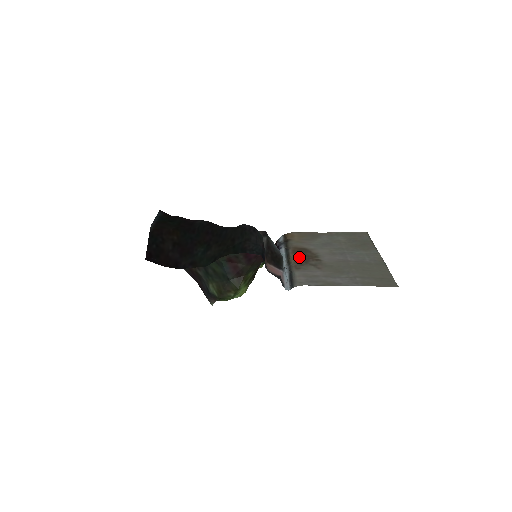
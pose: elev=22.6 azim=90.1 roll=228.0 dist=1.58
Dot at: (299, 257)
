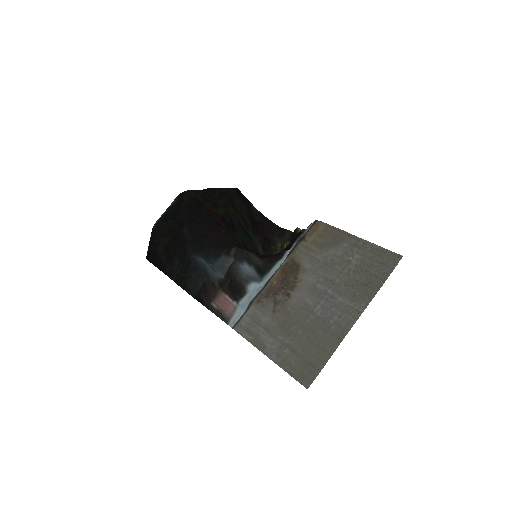
Dot at: (278, 280)
